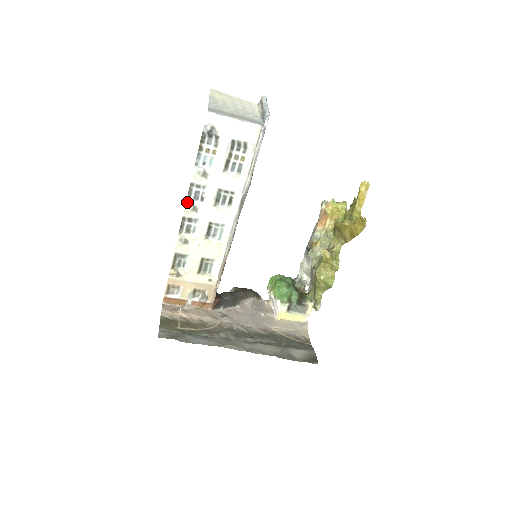
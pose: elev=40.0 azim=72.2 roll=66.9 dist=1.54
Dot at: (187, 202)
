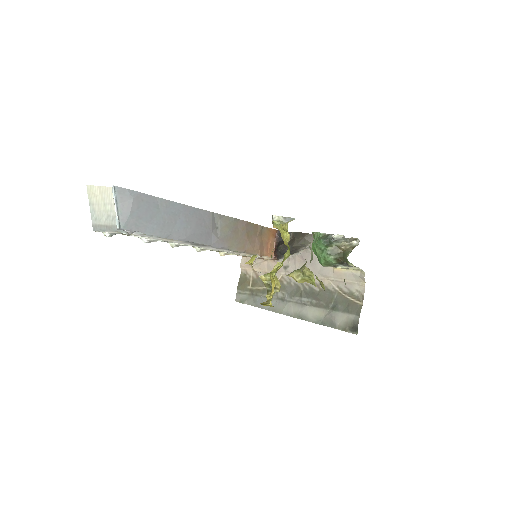
Dot at: (170, 243)
